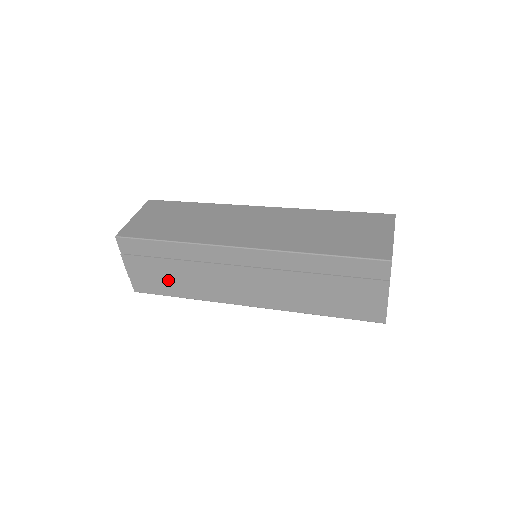
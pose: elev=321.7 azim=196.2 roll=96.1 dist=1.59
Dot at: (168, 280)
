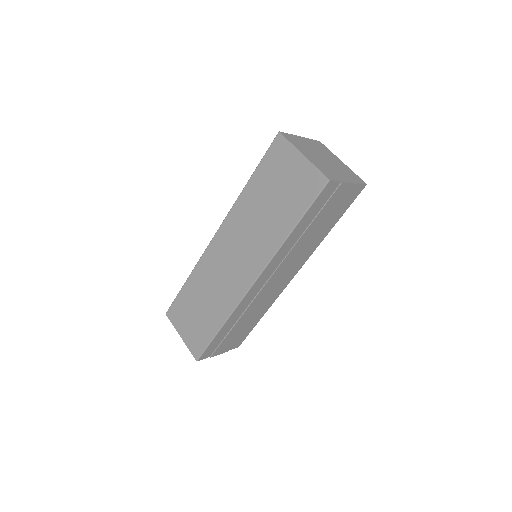
Dot at: (245, 328)
